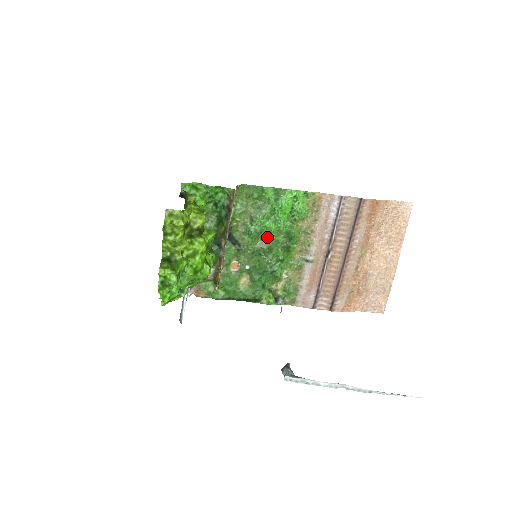
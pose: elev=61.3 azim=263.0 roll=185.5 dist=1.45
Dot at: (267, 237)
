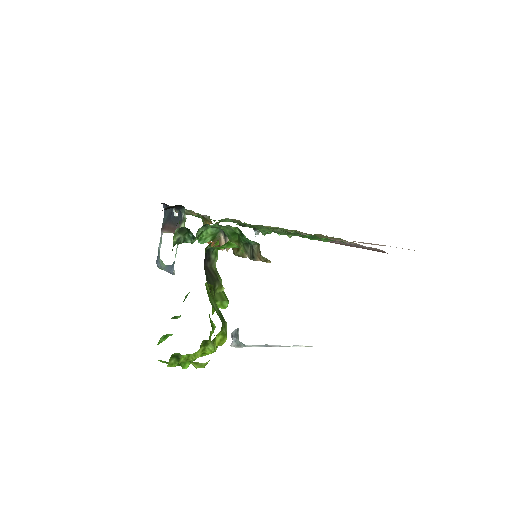
Dot at: occluded
